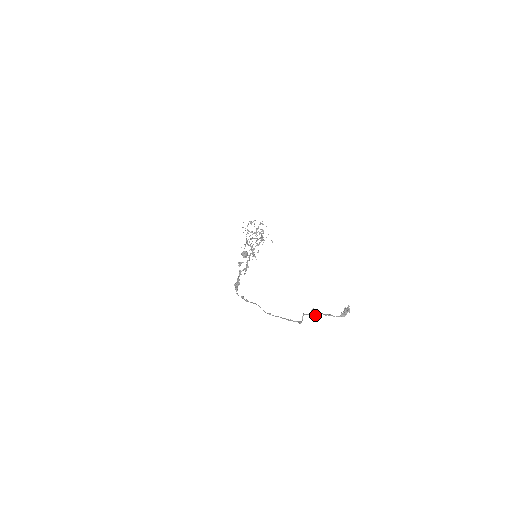
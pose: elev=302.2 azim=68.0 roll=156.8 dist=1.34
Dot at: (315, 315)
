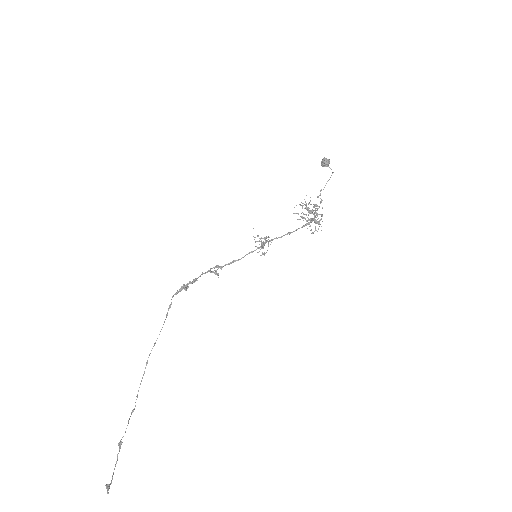
Dot at: occluded
